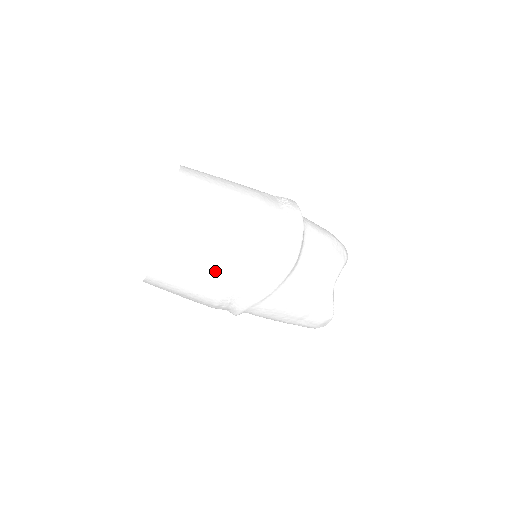
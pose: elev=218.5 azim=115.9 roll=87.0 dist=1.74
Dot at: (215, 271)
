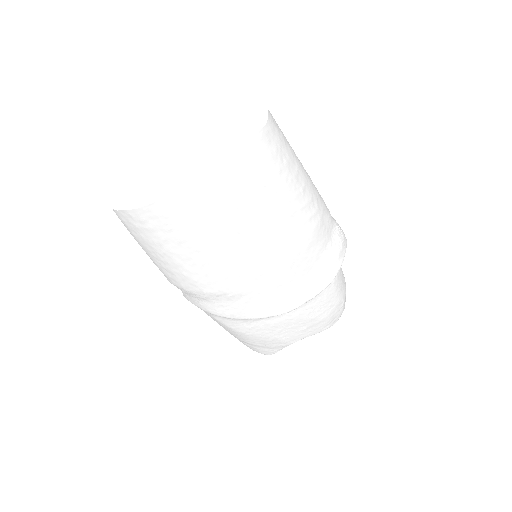
Dot at: (194, 268)
